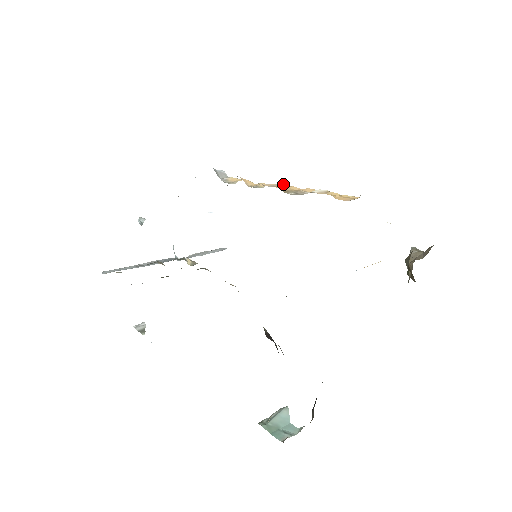
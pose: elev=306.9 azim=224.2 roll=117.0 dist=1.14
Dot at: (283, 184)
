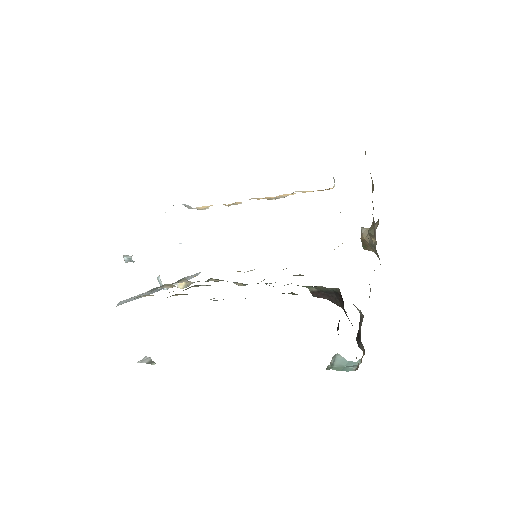
Dot at: occluded
